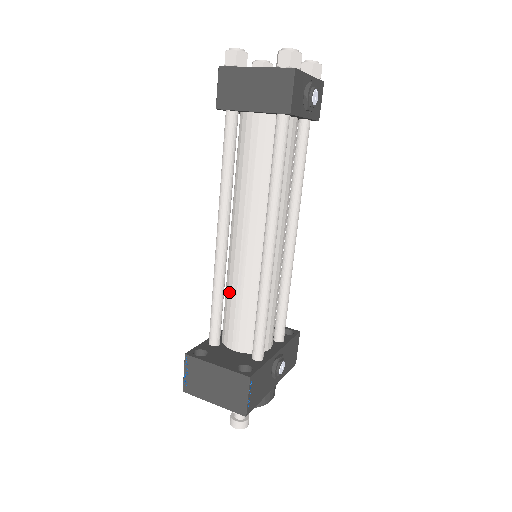
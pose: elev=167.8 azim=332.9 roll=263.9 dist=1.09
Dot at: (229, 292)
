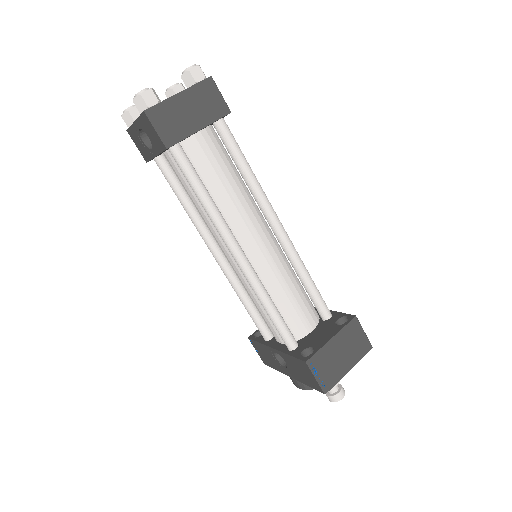
Dot at: (273, 294)
